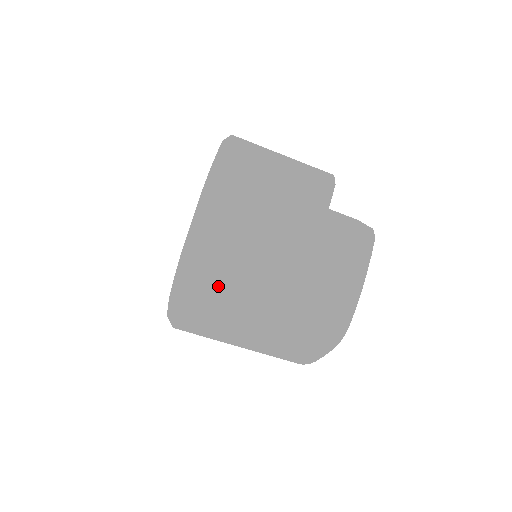
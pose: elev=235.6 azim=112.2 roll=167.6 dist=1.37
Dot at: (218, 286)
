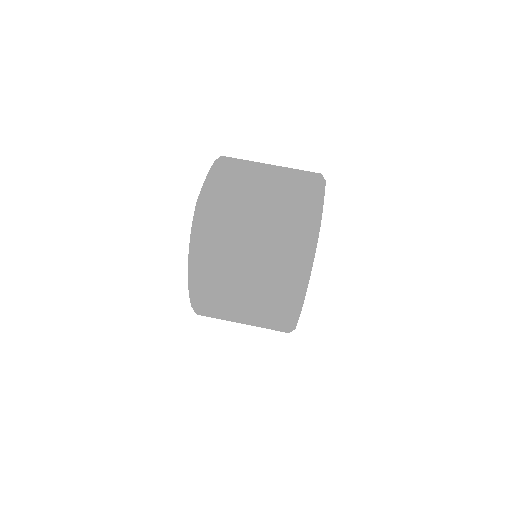
Dot at: (217, 197)
